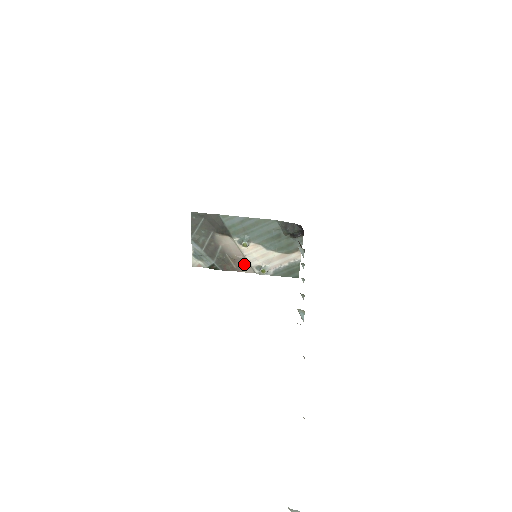
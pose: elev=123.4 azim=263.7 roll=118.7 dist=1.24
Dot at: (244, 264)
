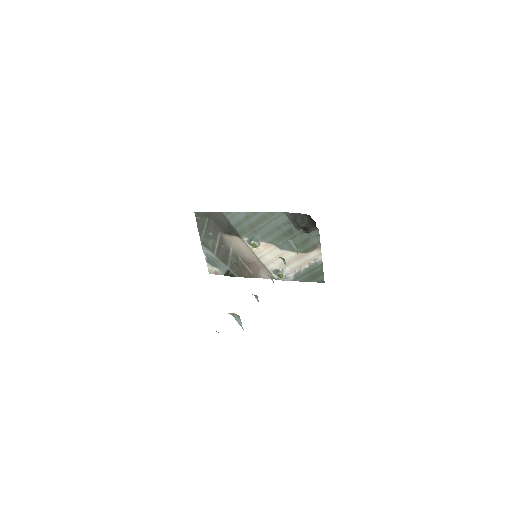
Dot at: (260, 268)
